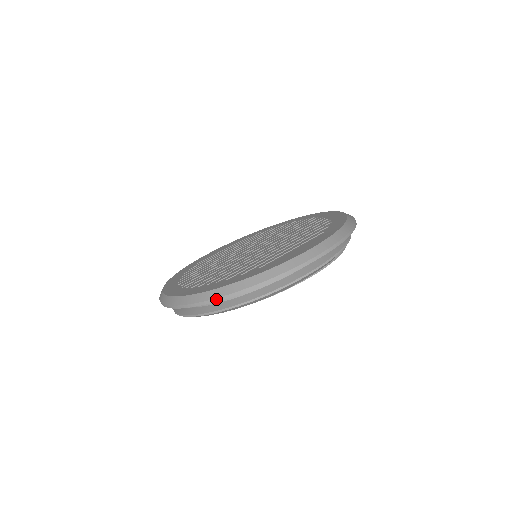
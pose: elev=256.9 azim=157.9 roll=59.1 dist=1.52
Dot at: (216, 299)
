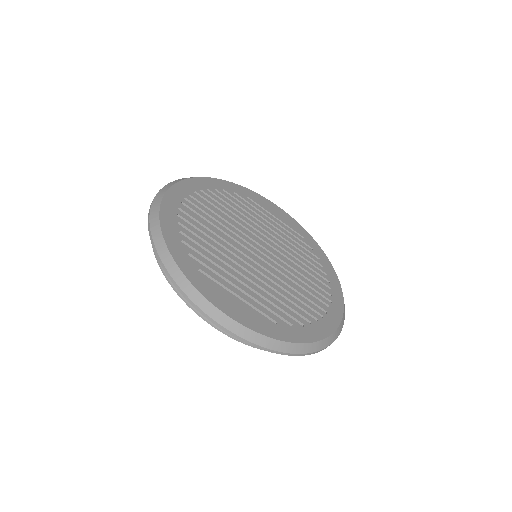
Dot at: (152, 240)
